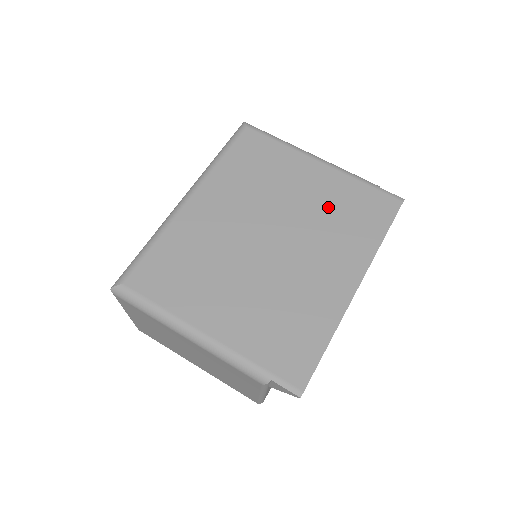
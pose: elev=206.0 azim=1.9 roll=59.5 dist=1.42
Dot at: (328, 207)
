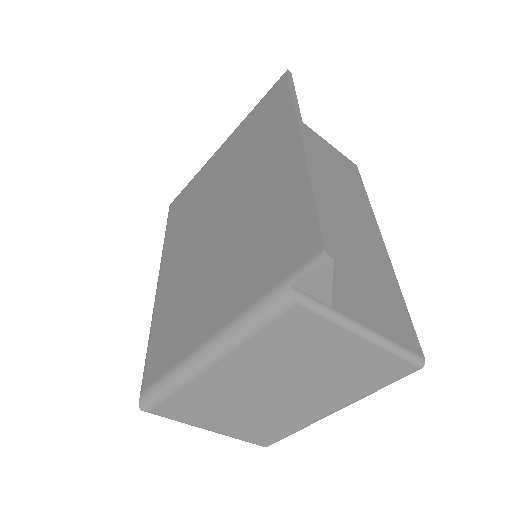
Dot at: (242, 150)
